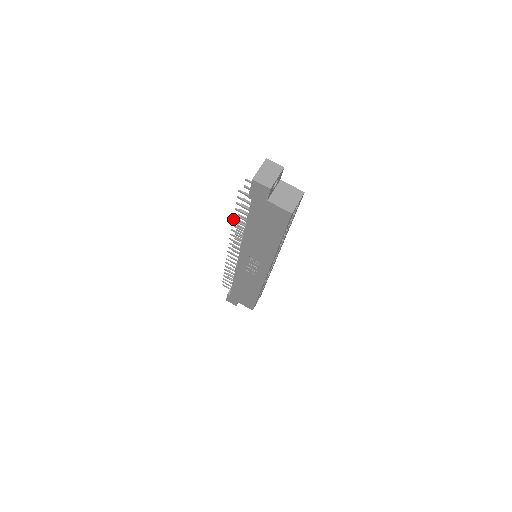
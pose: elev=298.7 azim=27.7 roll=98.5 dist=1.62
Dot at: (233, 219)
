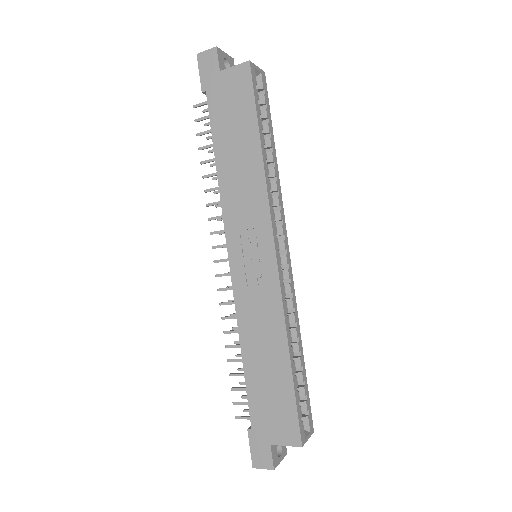
Dot at: (202, 176)
